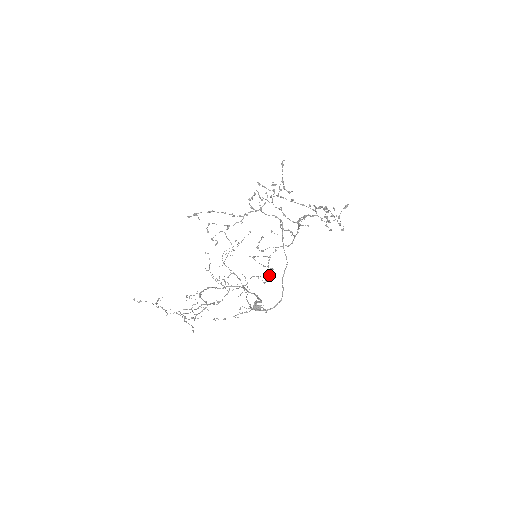
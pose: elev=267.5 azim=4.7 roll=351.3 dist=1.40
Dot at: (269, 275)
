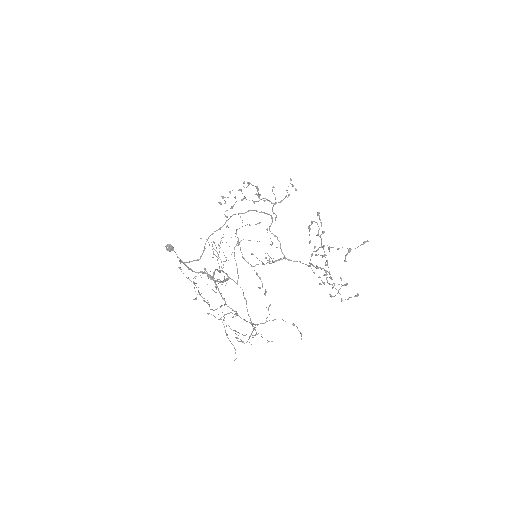
Dot at: occluded
